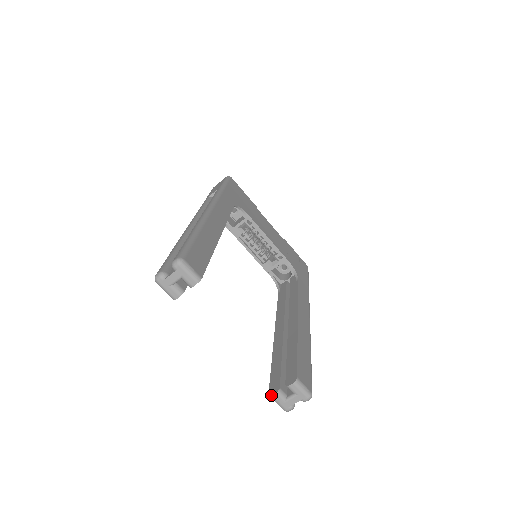
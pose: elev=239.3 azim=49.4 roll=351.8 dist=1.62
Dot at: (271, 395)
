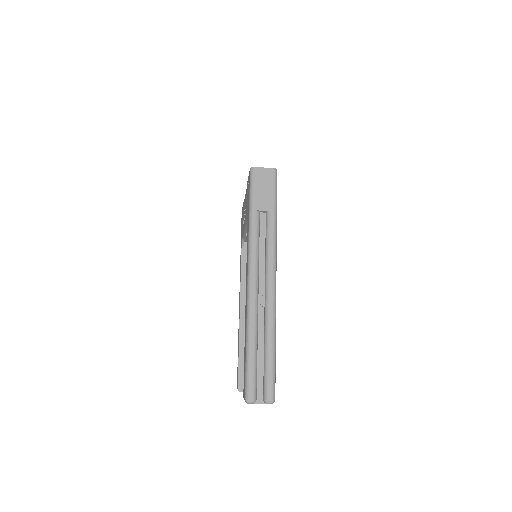
Dot at: occluded
